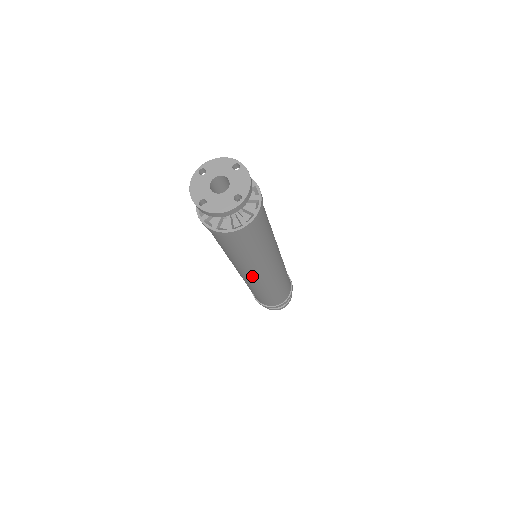
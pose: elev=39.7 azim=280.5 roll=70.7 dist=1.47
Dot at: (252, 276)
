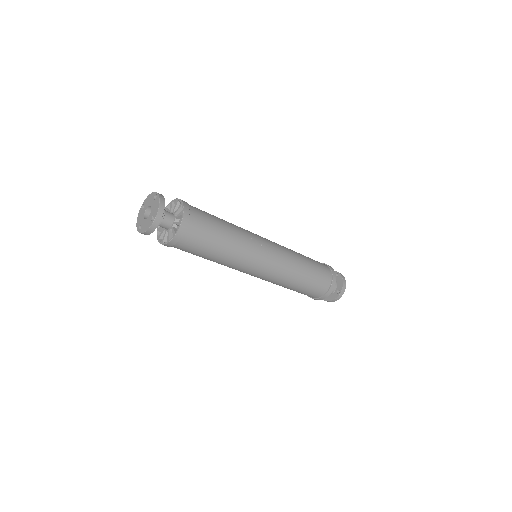
Dot at: (249, 273)
